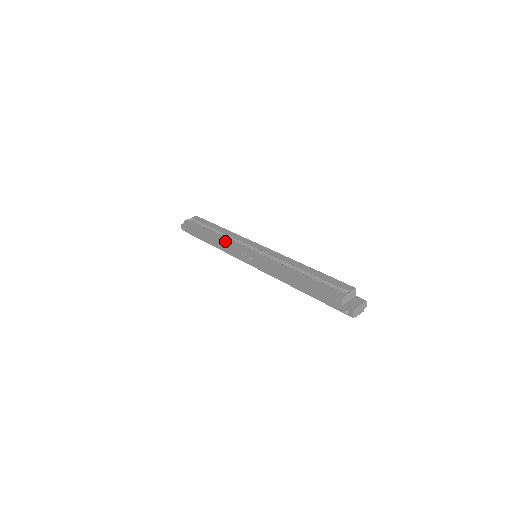
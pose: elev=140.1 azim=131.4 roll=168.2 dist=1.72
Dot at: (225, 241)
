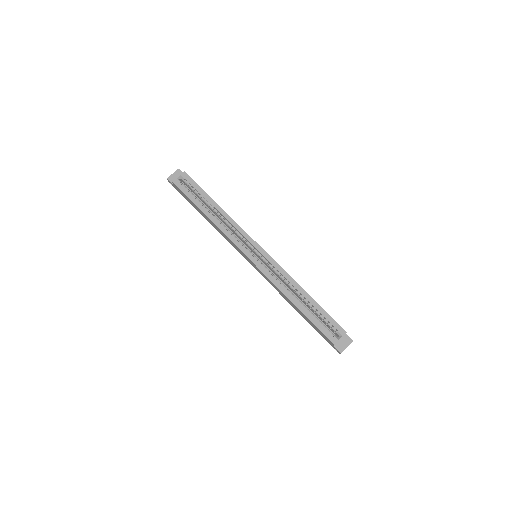
Dot at: (224, 234)
